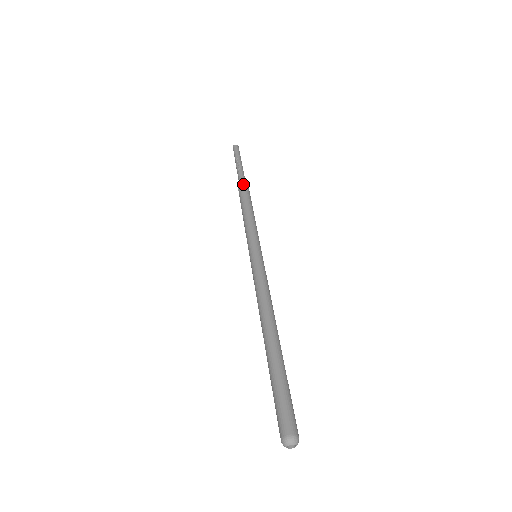
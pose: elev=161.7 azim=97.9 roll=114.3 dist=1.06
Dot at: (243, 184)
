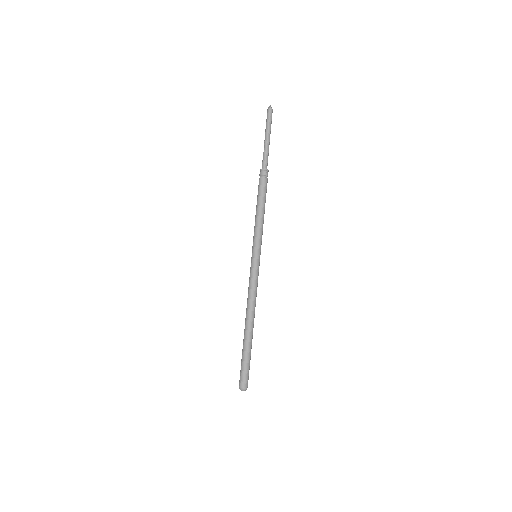
Dot at: (260, 174)
